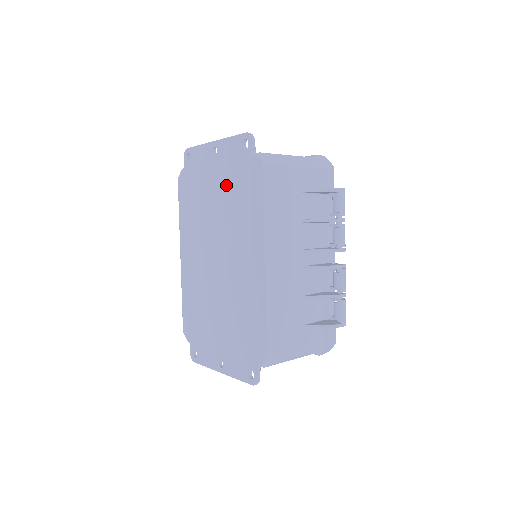
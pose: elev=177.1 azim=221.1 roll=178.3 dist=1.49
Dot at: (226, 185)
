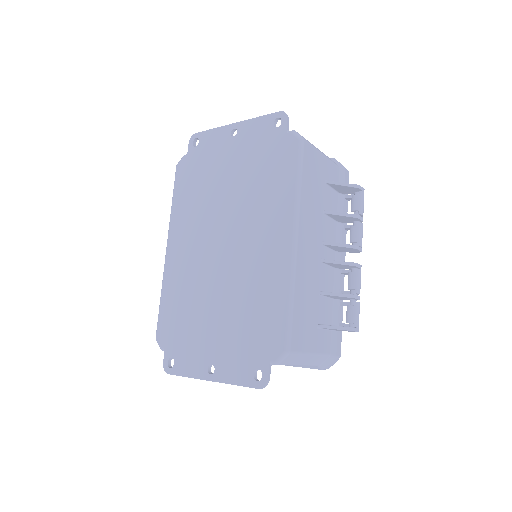
Dot at: (246, 165)
